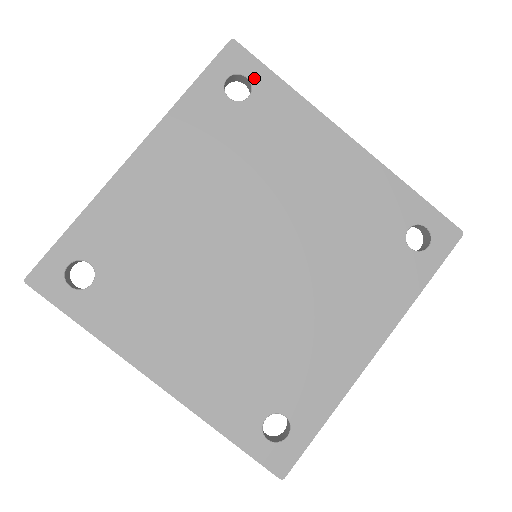
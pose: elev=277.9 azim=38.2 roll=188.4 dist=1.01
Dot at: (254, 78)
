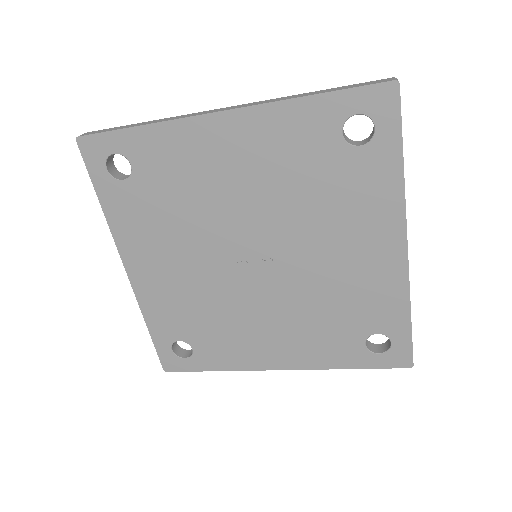
Dot at: (118, 149)
